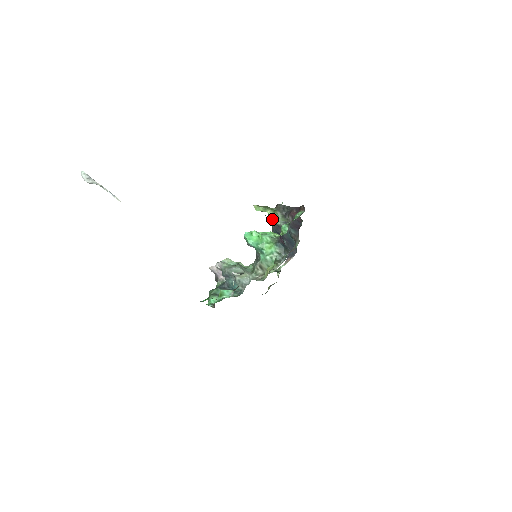
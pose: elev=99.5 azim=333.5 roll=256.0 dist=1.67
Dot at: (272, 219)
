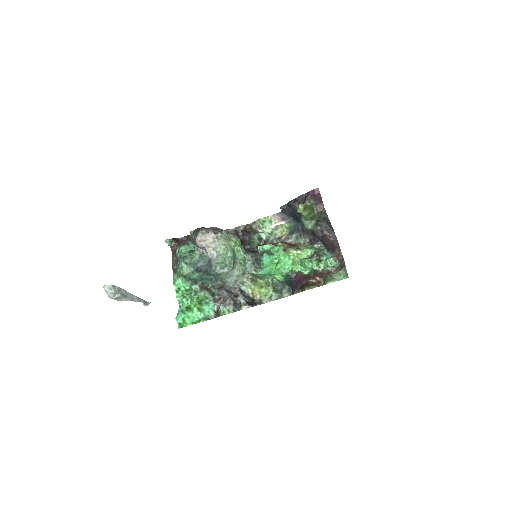
Dot at: (304, 219)
